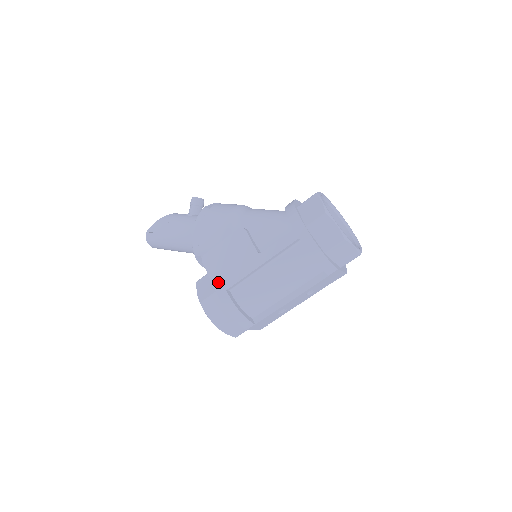
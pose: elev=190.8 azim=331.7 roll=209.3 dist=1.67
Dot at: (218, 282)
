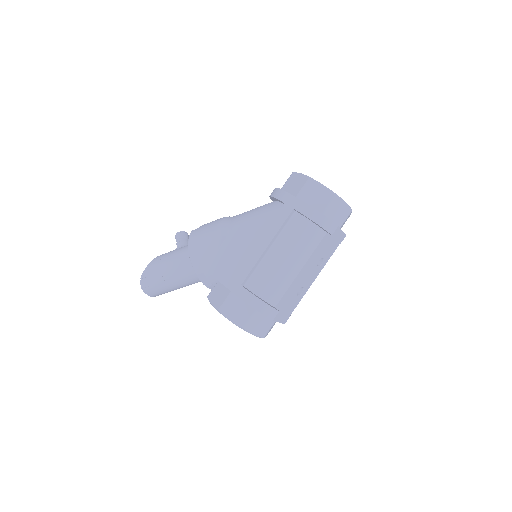
Dot at: (230, 282)
